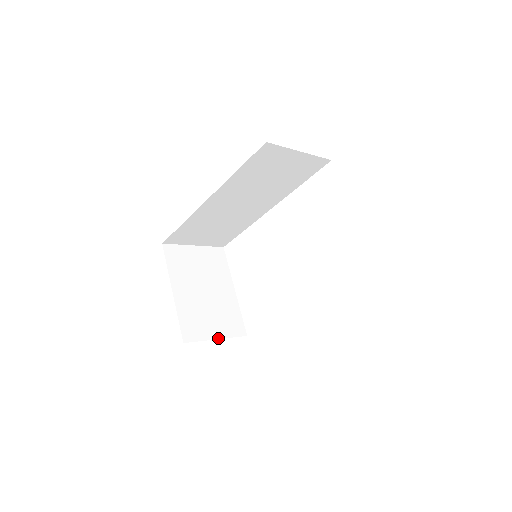
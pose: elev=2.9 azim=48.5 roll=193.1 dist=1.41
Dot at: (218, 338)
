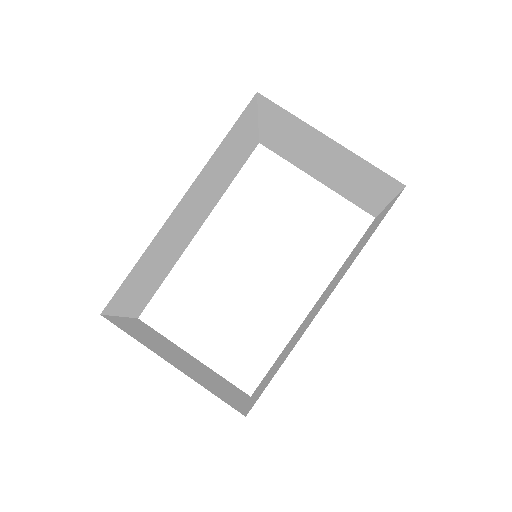
Dot at: (247, 404)
